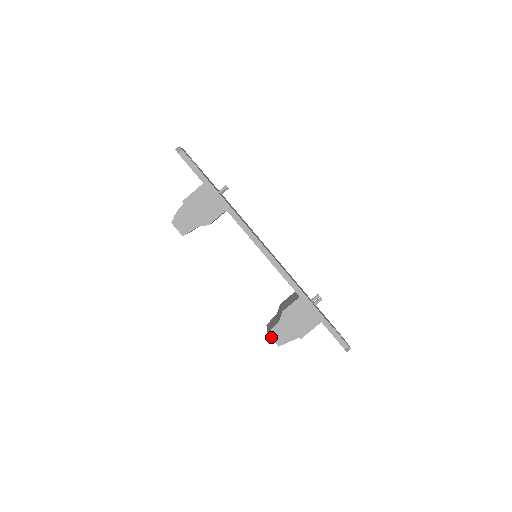
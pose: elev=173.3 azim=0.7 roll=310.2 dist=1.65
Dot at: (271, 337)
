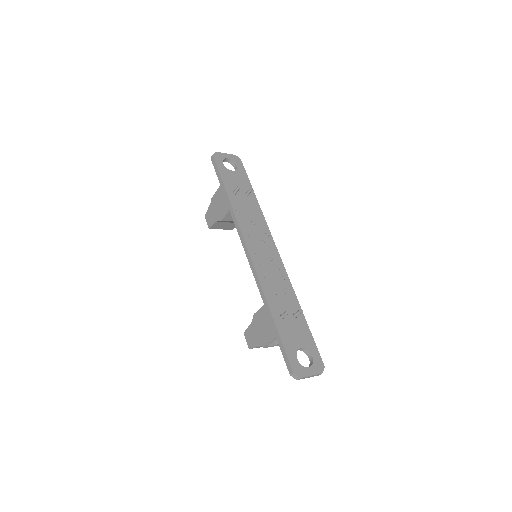
Dot at: (245, 337)
